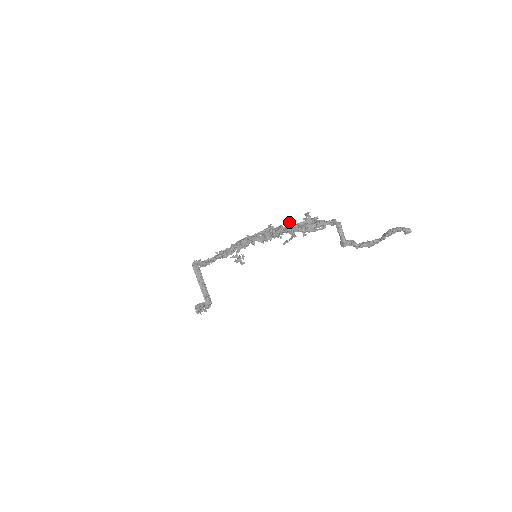
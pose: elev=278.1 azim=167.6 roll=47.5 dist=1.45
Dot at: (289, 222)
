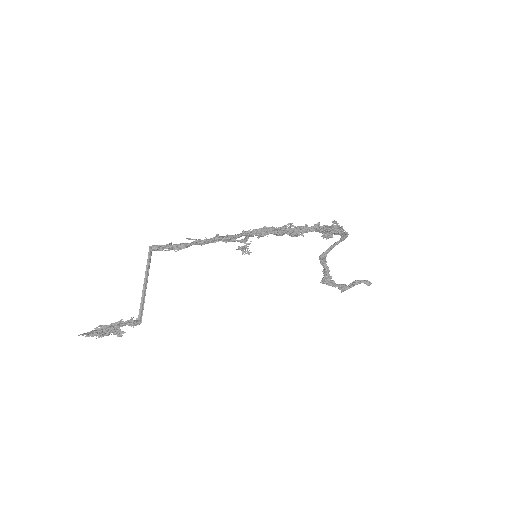
Dot at: occluded
